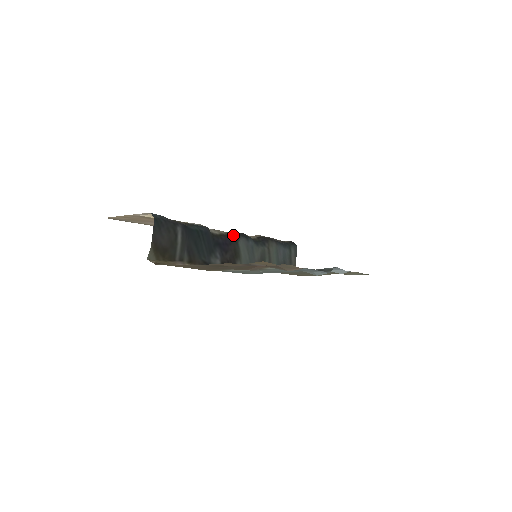
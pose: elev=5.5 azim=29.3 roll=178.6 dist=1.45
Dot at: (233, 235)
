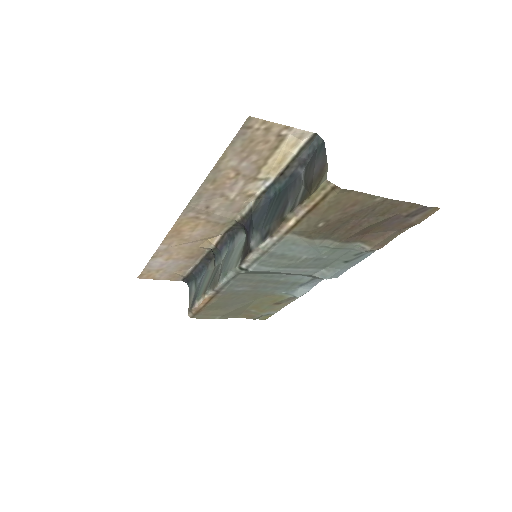
Dot at: (241, 225)
